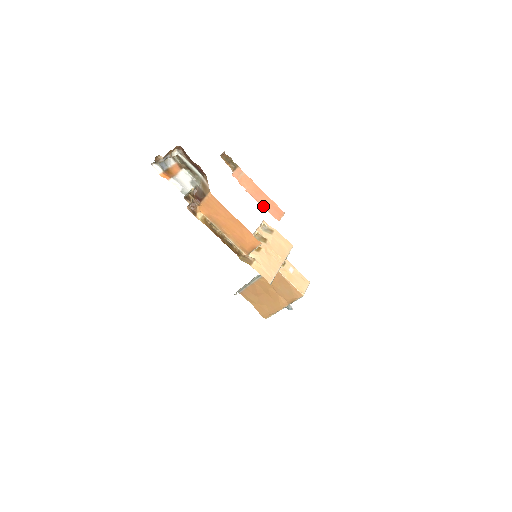
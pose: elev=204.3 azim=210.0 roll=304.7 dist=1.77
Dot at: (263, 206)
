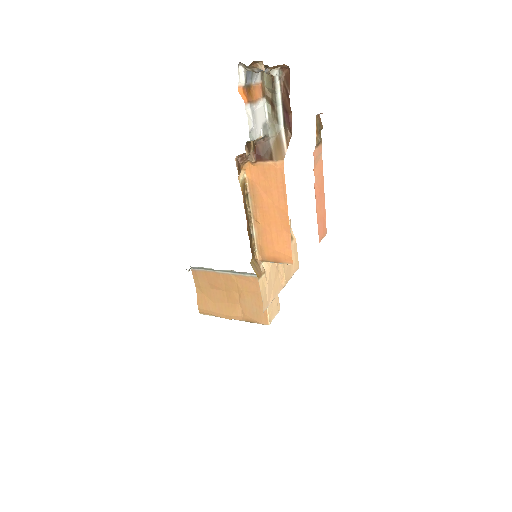
Dot at: (317, 214)
